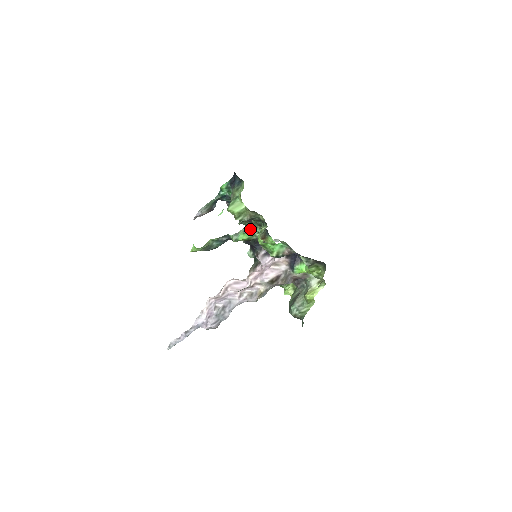
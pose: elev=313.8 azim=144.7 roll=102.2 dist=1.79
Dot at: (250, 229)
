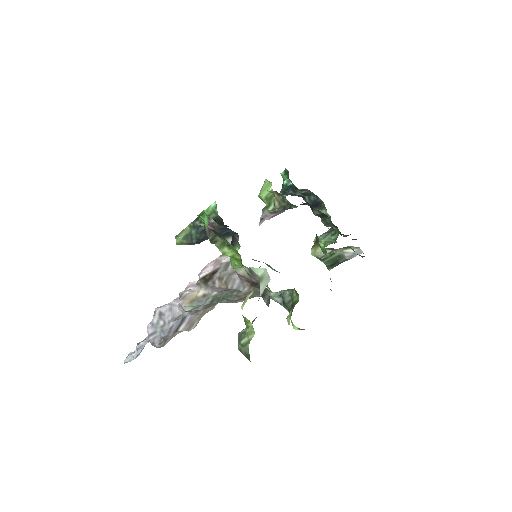
Dot at: (329, 235)
